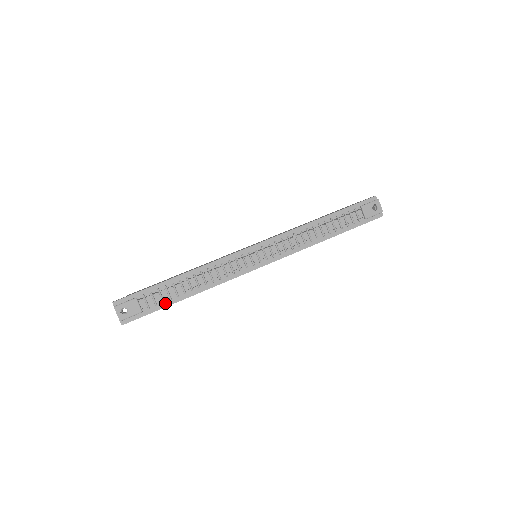
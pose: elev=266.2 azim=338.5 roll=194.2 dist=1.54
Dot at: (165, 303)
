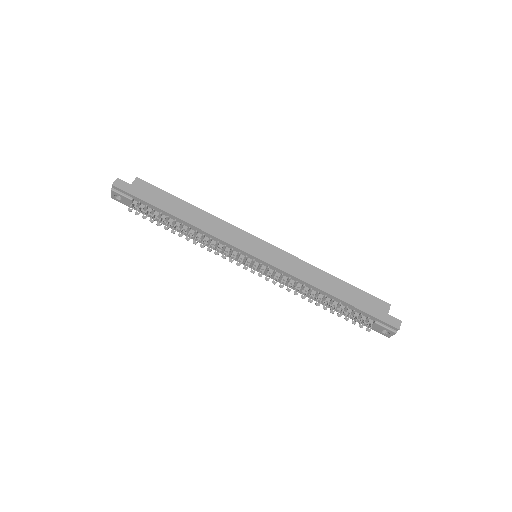
Dot at: occluded
